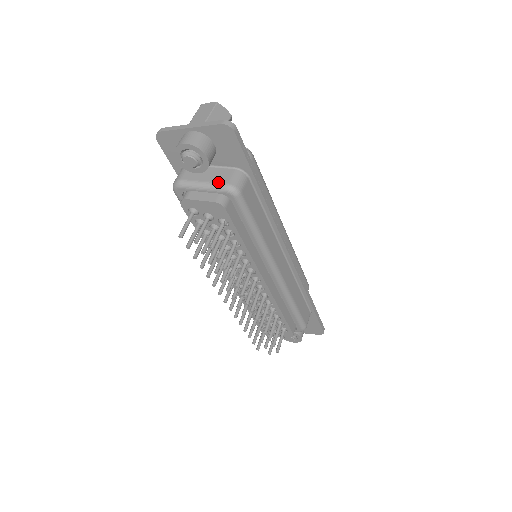
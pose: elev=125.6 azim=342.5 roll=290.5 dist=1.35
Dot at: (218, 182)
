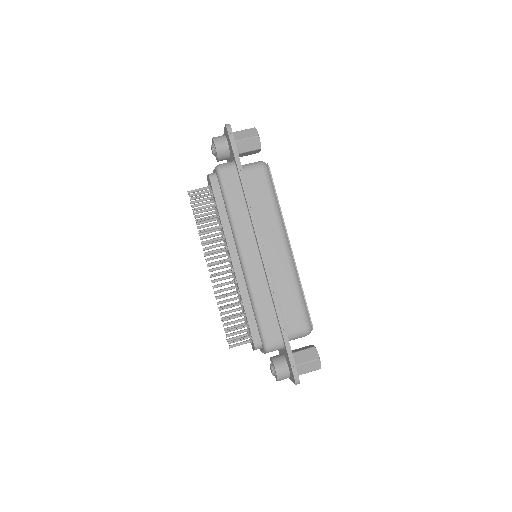
Dot at: occluded
